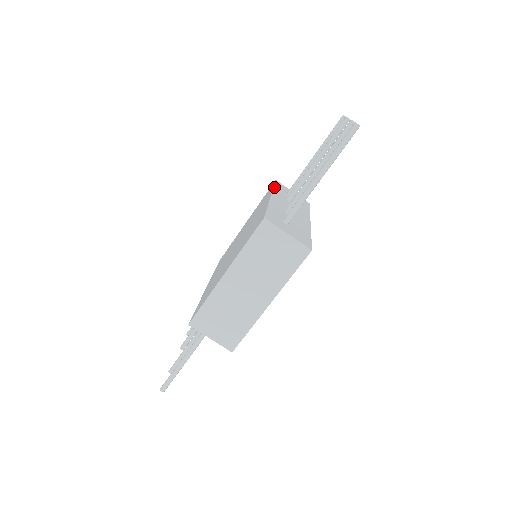
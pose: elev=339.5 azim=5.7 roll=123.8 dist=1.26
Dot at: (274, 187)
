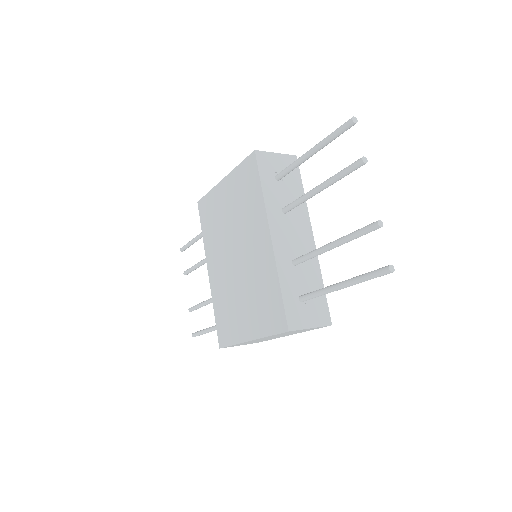
Dot at: (263, 191)
